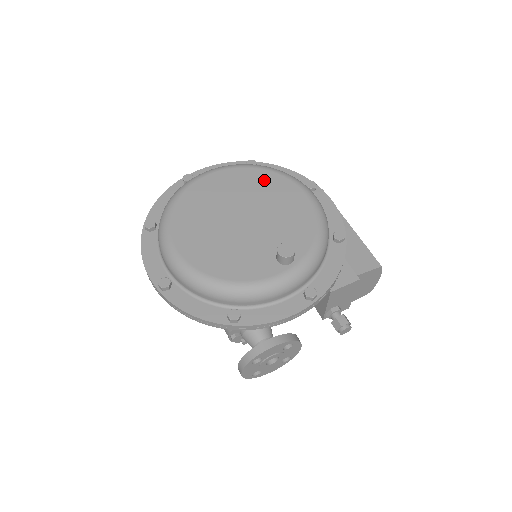
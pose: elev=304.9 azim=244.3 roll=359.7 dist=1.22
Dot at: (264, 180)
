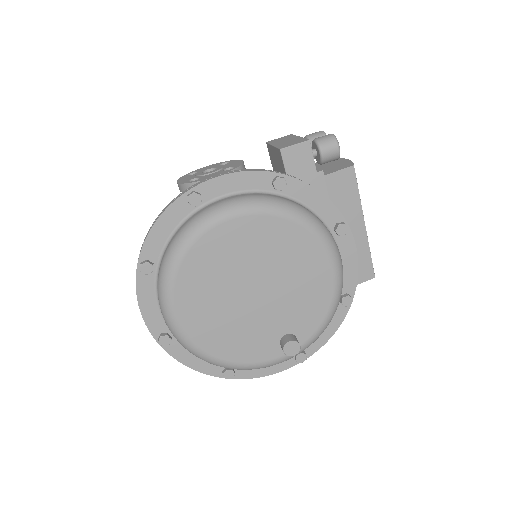
Dot at: (290, 240)
